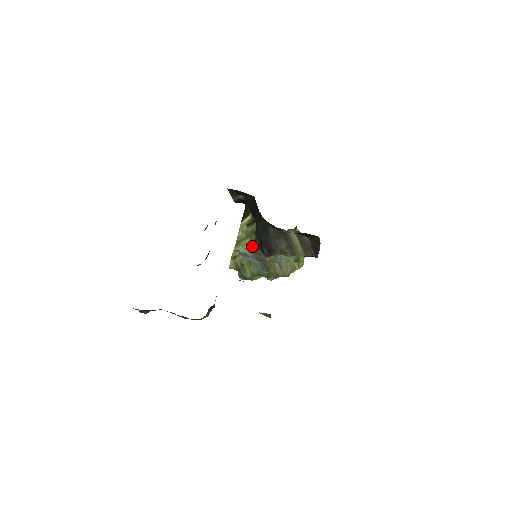
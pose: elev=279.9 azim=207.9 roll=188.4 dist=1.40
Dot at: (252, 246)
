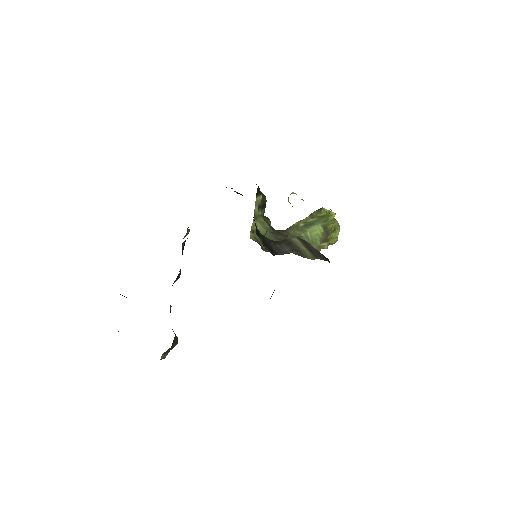
Dot at: (268, 226)
